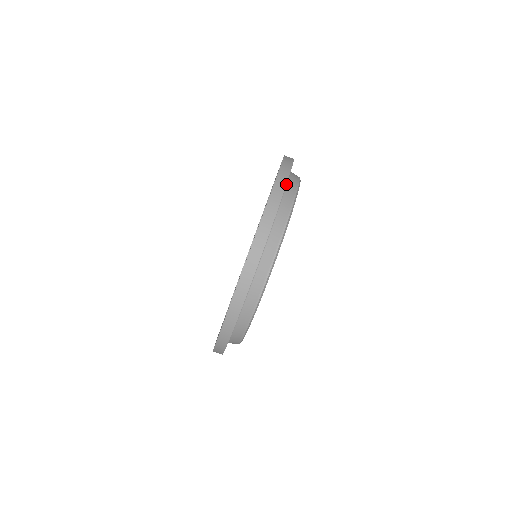
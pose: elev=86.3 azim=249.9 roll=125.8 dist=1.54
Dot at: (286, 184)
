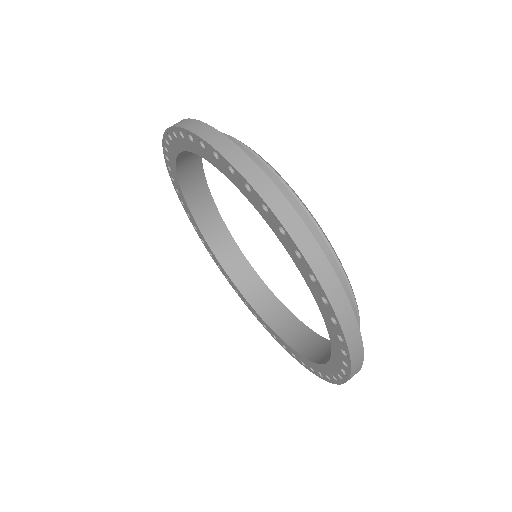
Dot at: occluded
